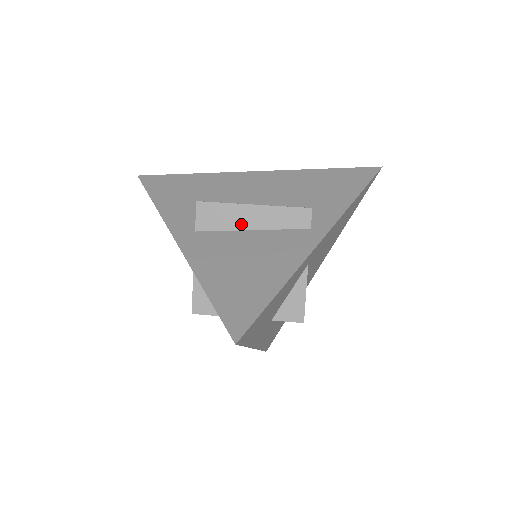
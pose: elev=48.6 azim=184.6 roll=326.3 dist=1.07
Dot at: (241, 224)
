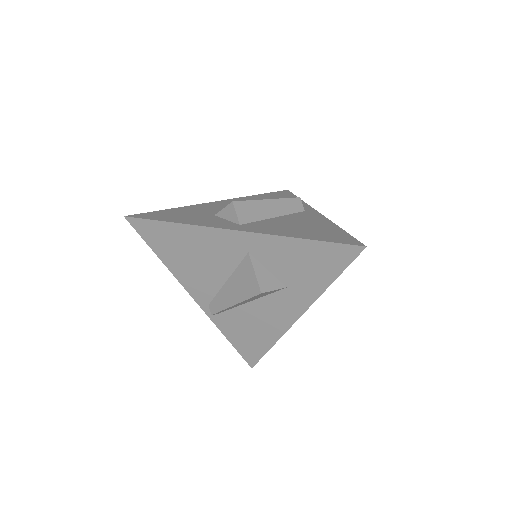
Dot at: (266, 214)
